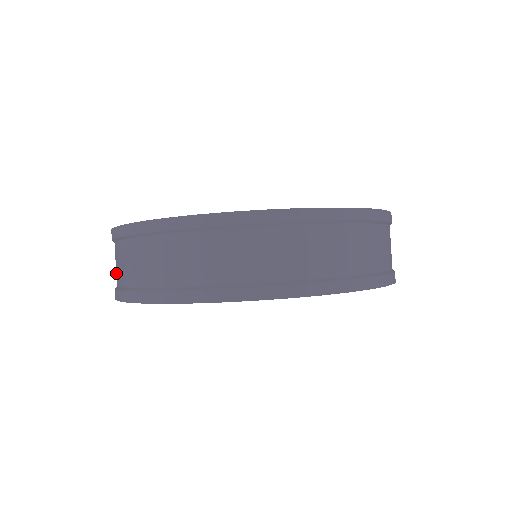
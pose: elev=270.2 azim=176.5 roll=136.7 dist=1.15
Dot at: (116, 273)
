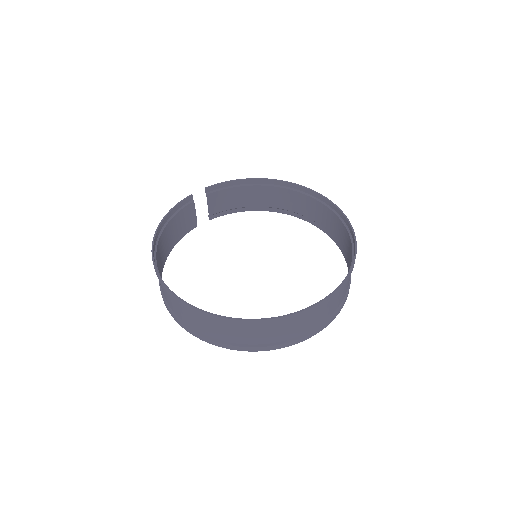
Dot at: occluded
